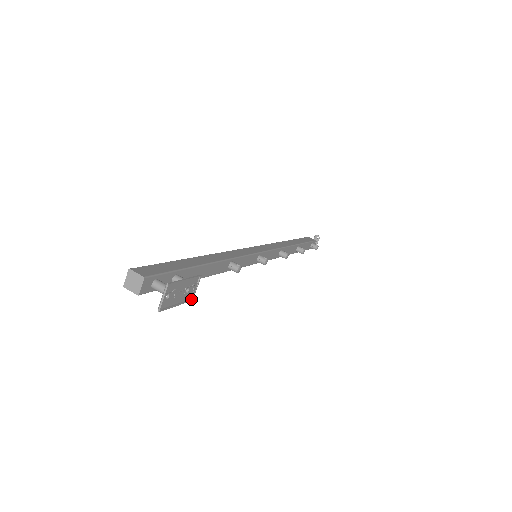
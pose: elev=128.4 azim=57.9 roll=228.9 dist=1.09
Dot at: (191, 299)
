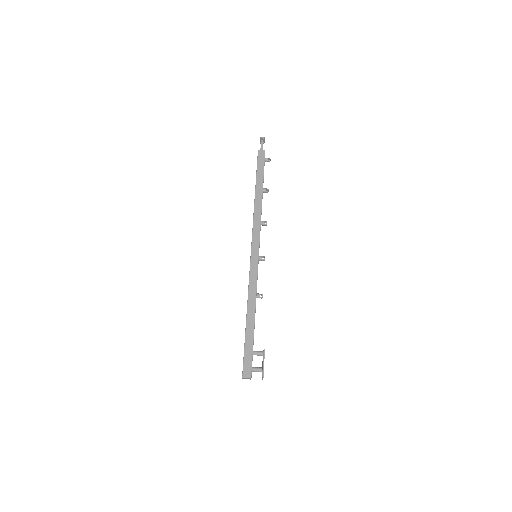
Dot at: occluded
